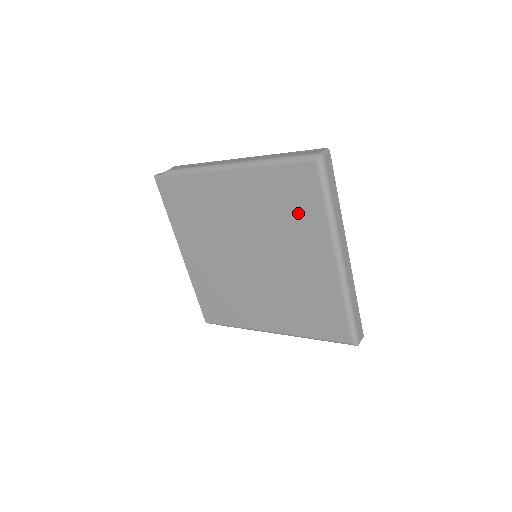
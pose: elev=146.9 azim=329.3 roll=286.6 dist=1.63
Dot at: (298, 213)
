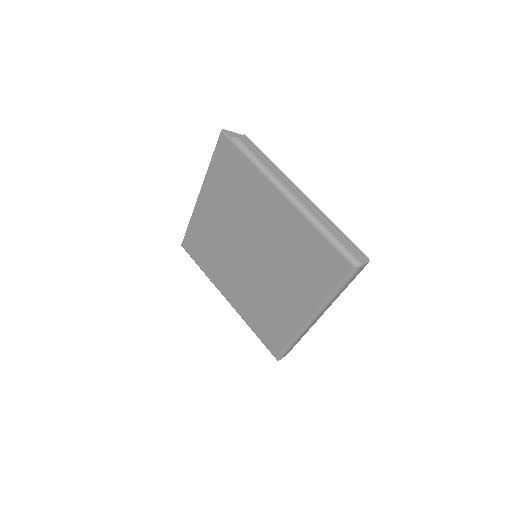
Dot at: (310, 273)
